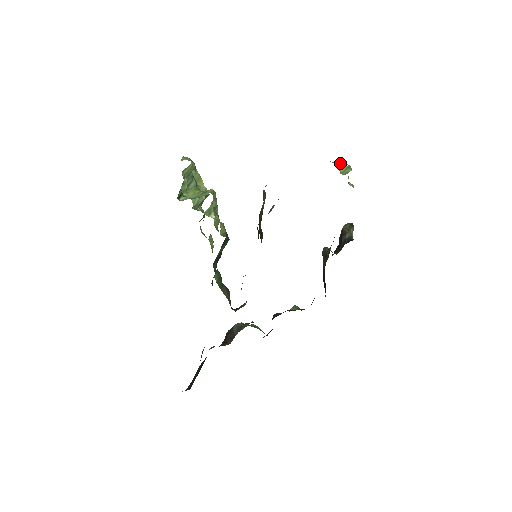
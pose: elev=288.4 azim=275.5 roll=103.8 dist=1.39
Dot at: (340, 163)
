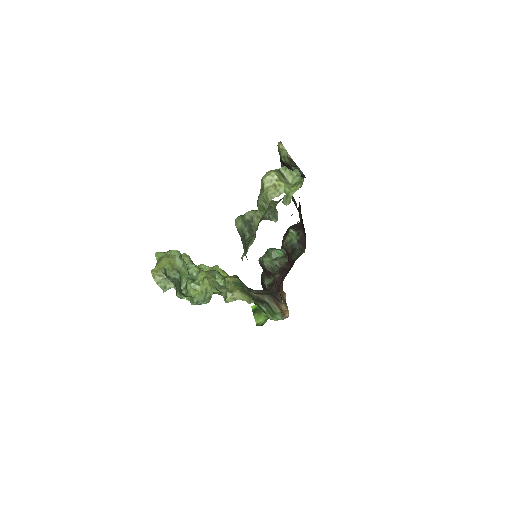
Dot at: (269, 180)
